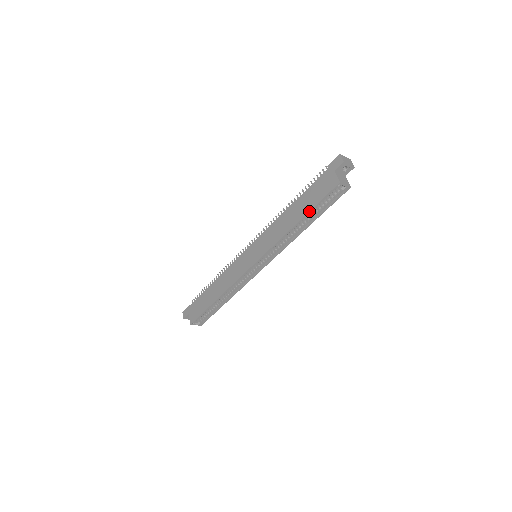
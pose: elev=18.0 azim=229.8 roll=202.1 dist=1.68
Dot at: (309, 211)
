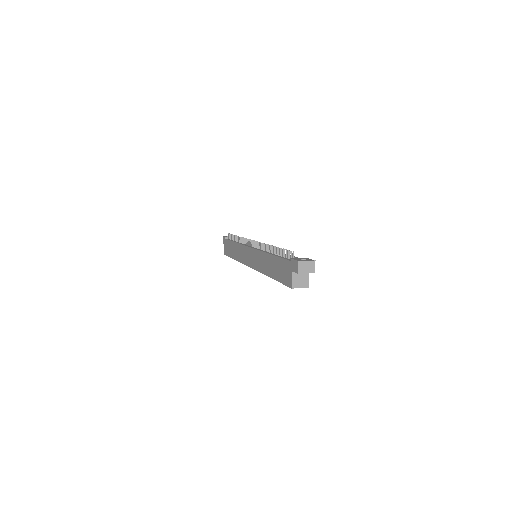
Dot at: occluded
